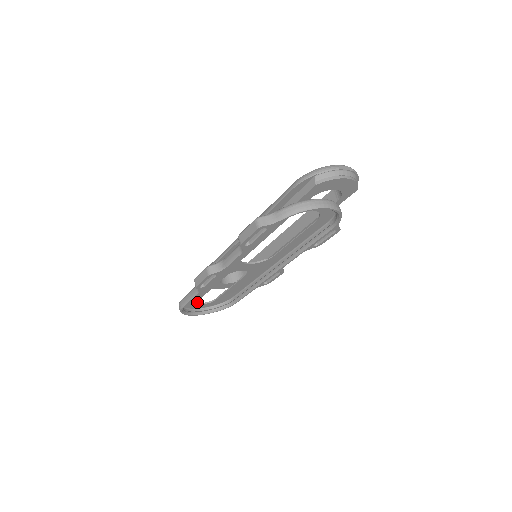
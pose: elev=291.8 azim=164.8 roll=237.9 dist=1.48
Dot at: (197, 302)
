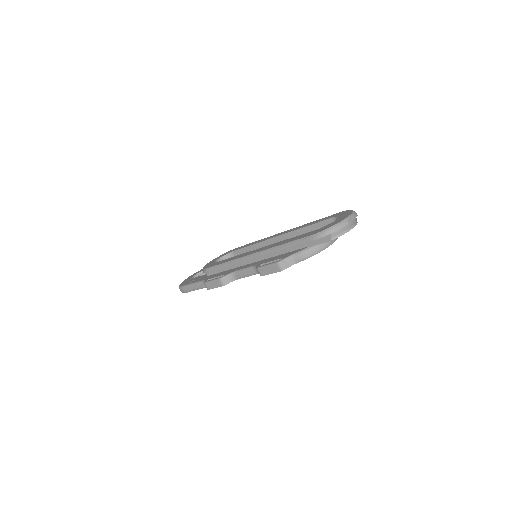
Dot at: (191, 277)
